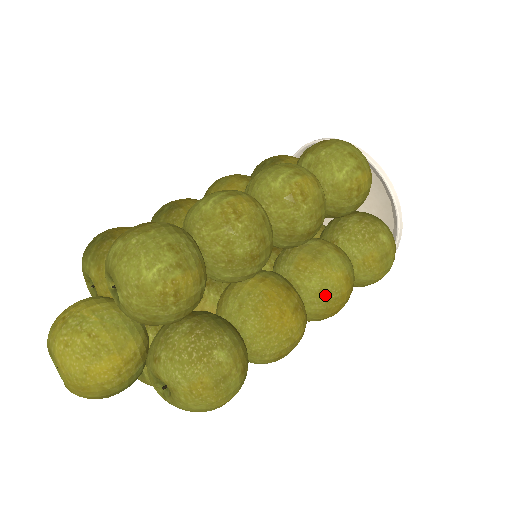
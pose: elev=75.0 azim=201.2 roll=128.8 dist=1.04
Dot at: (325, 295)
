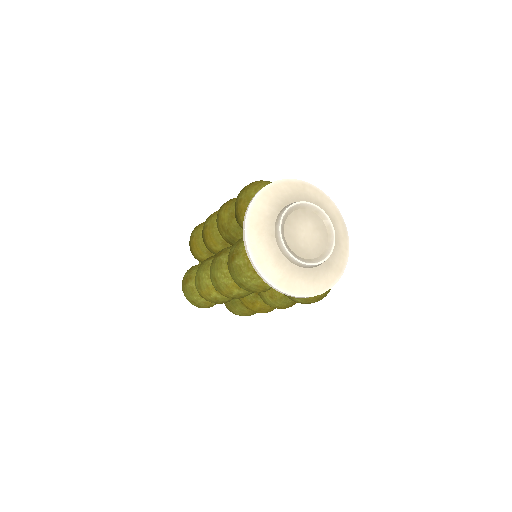
Dot at: occluded
